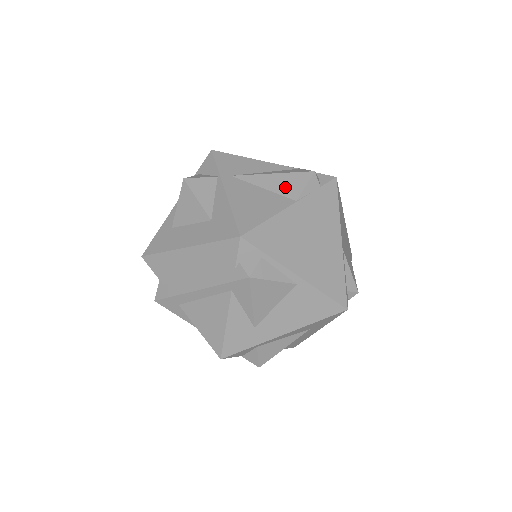
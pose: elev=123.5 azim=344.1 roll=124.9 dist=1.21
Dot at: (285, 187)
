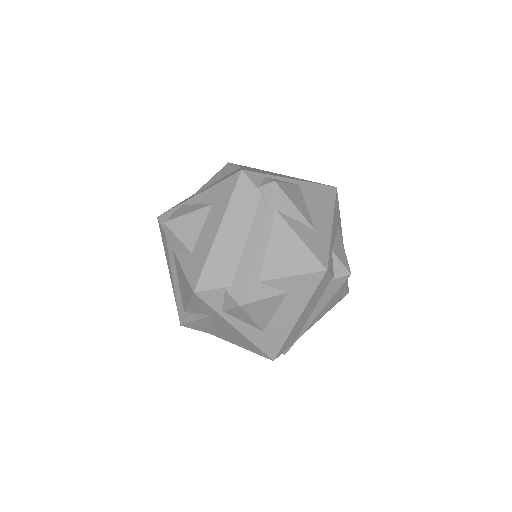
Dot at: (226, 173)
